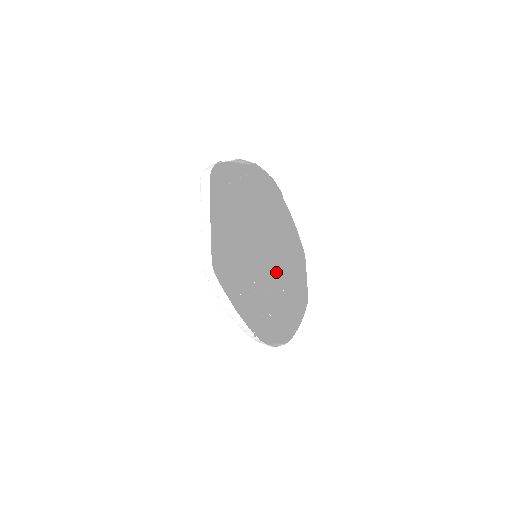
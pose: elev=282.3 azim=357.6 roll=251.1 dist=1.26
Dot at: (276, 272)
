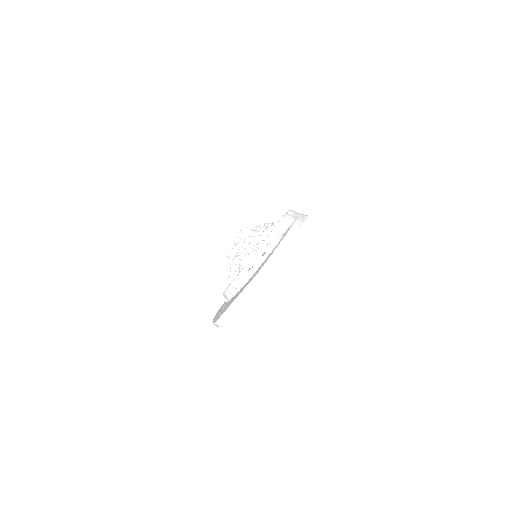
Dot at: occluded
